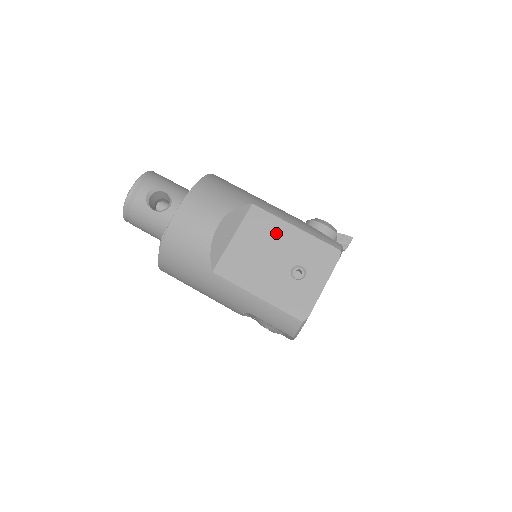
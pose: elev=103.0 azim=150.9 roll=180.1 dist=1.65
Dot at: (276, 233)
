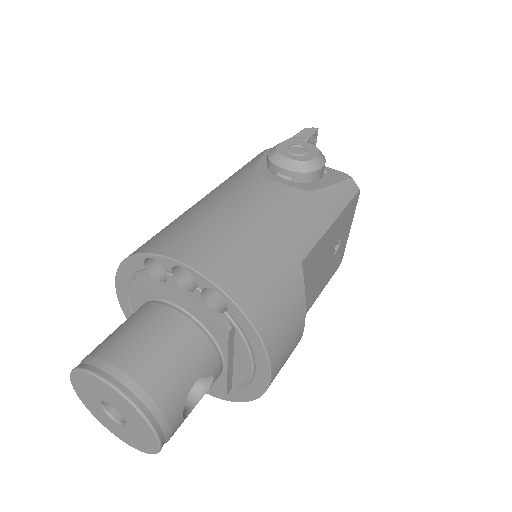
Dot at: (322, 250)
